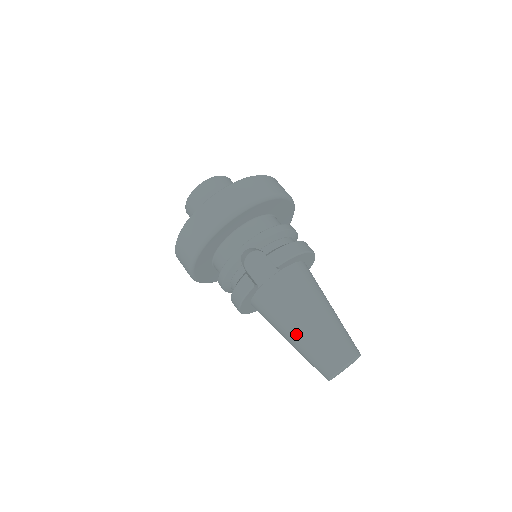
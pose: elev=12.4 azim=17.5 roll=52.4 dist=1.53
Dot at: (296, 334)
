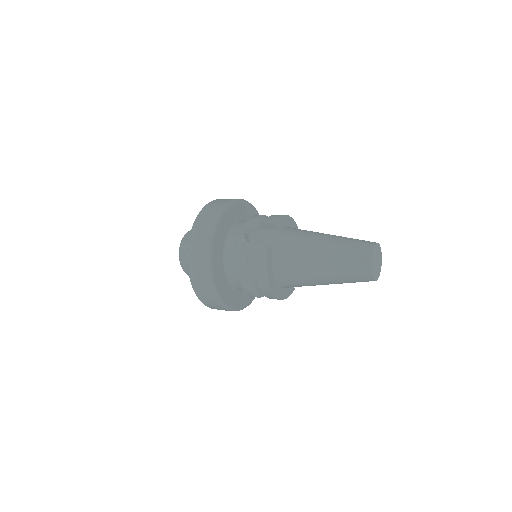
Dot at: (323, 257)
